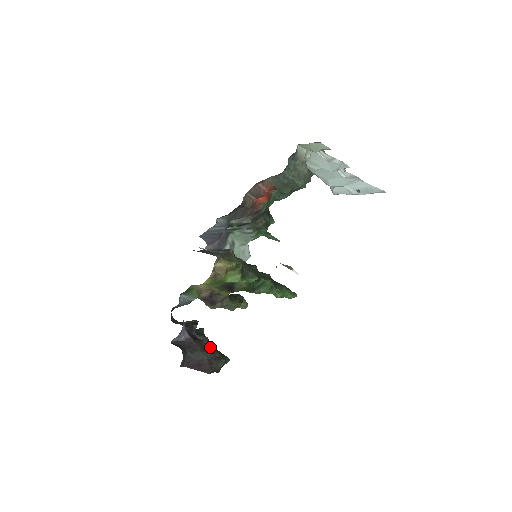
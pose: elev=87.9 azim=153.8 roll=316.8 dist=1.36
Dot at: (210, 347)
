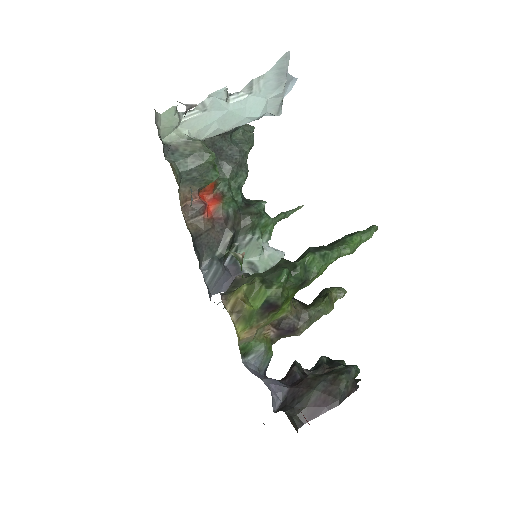
Dot at: (317, 377)
